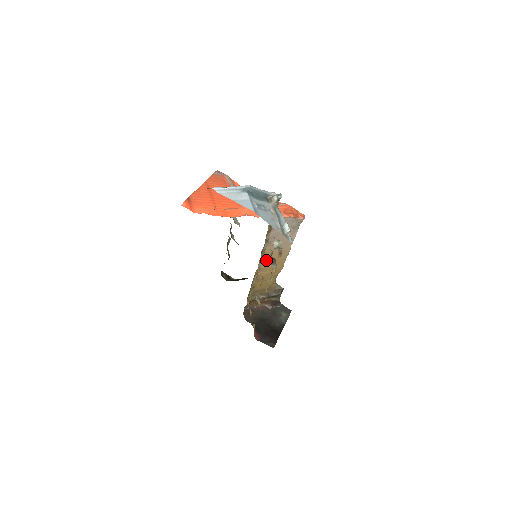
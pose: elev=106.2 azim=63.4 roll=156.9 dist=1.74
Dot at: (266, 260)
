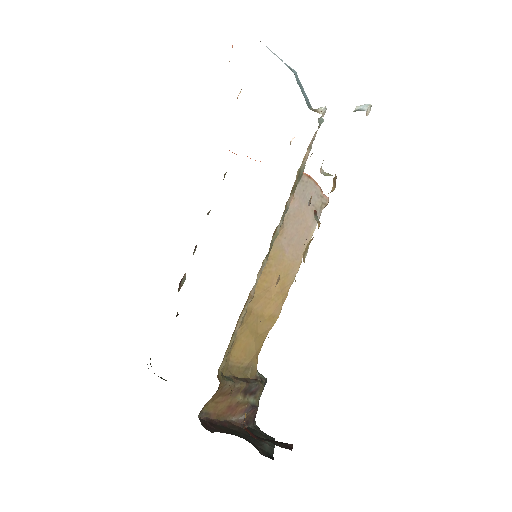
Dot at: (265, 276)
